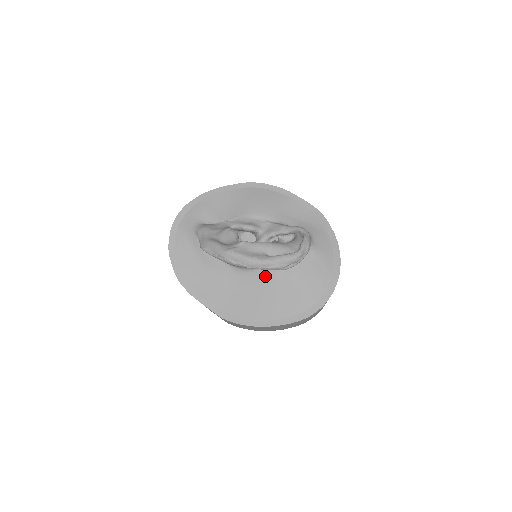
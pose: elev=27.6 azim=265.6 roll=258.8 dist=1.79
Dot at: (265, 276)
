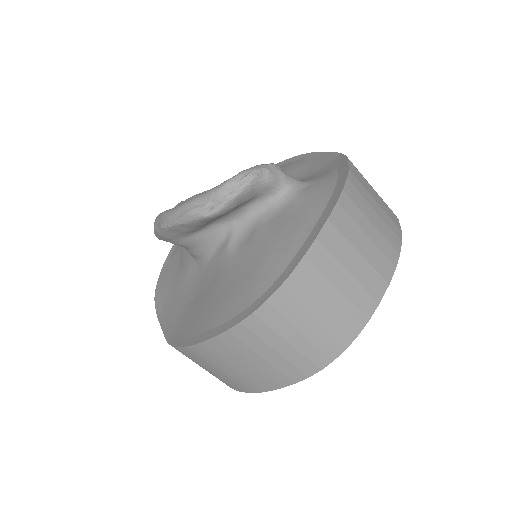
Dot at: (221, 260)
